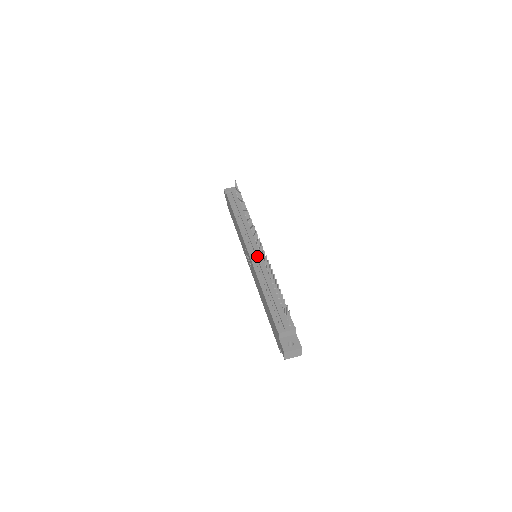
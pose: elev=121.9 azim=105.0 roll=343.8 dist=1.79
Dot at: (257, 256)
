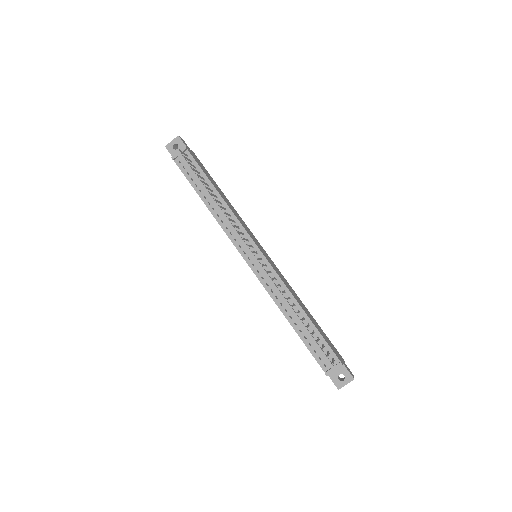
Dot at: (261, 270)
